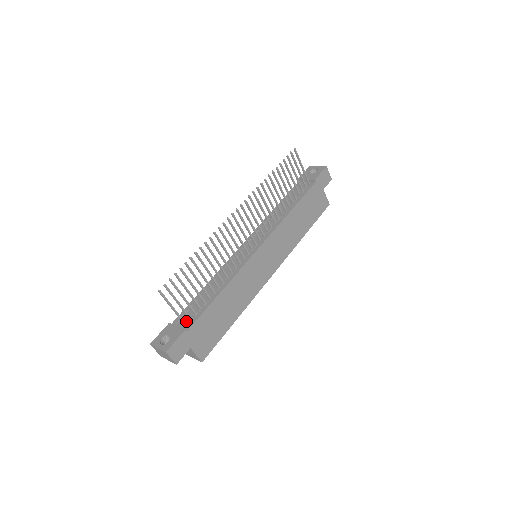
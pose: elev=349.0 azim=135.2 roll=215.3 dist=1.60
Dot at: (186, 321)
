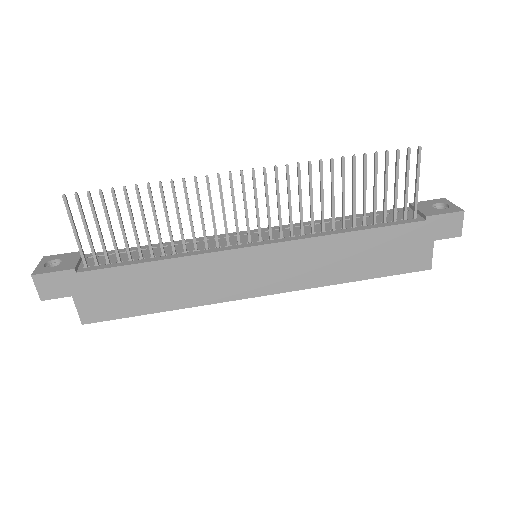
Dot at: (94, 262)
